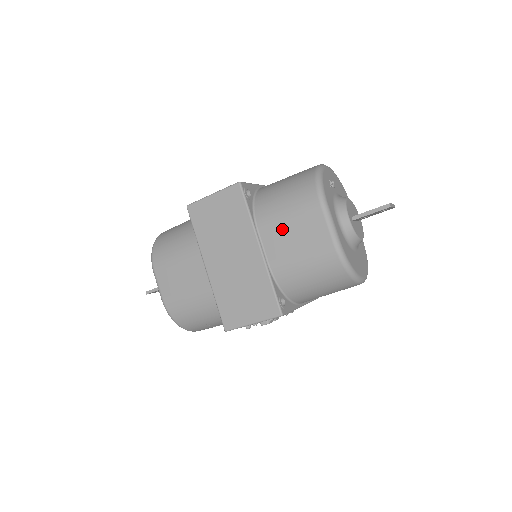
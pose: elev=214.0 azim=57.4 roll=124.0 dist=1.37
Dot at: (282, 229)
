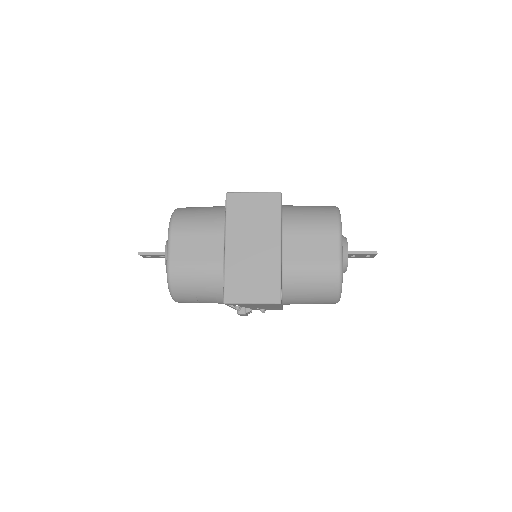
Dot at: (303, 239)
